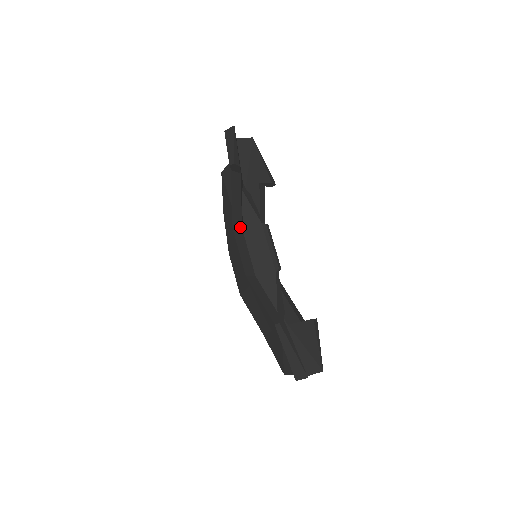
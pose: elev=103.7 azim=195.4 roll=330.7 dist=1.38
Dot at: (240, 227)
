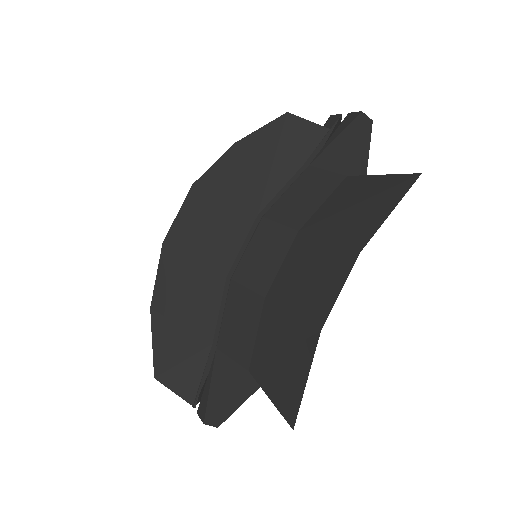
Dot at: occluded
